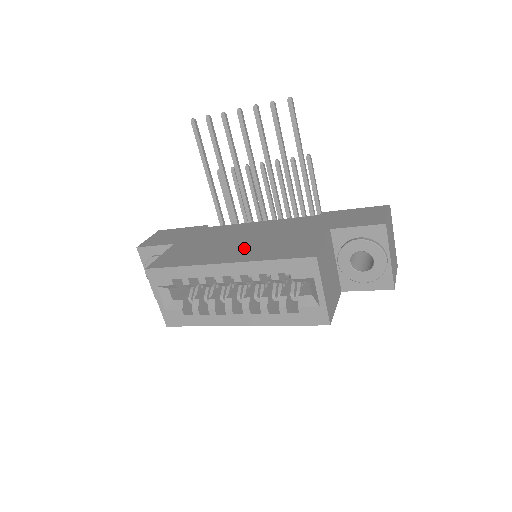
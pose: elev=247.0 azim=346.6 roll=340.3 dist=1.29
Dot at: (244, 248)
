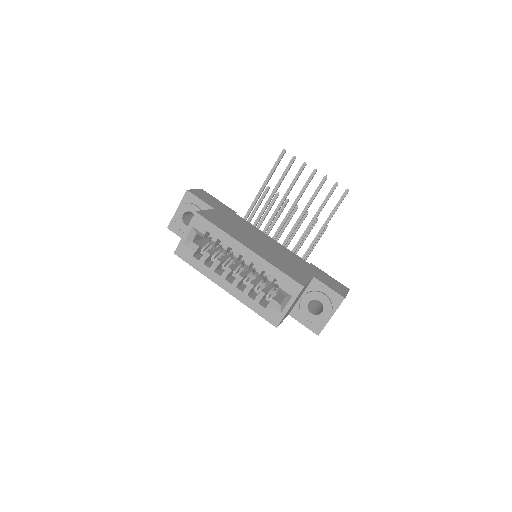
Dot at: (262, 248)
